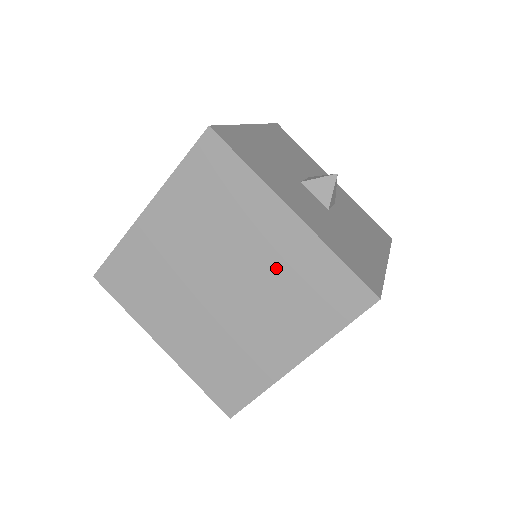
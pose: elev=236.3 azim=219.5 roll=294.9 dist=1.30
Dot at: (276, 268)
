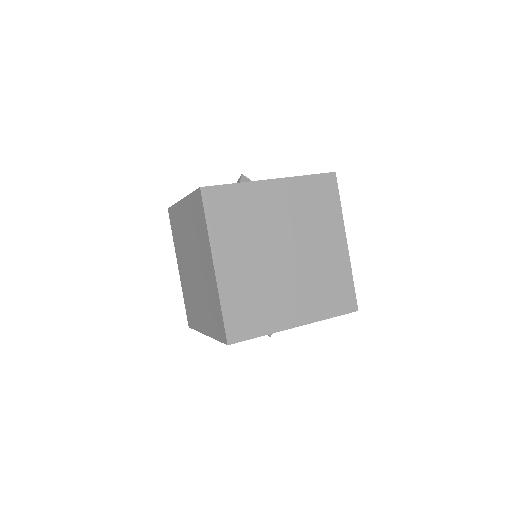
Dot at: (293, 212)
